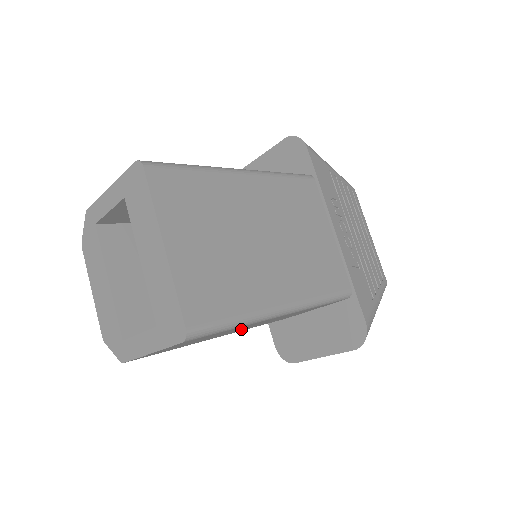
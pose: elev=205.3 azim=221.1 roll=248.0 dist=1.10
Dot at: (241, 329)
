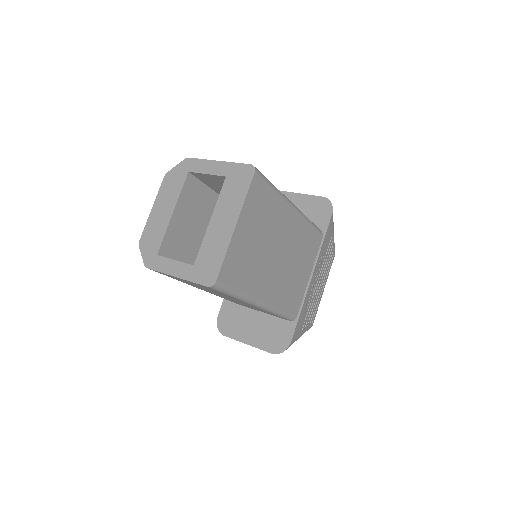
Dot at: occluded
